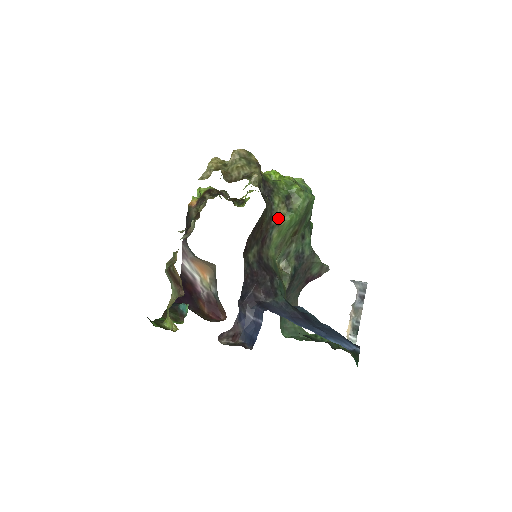
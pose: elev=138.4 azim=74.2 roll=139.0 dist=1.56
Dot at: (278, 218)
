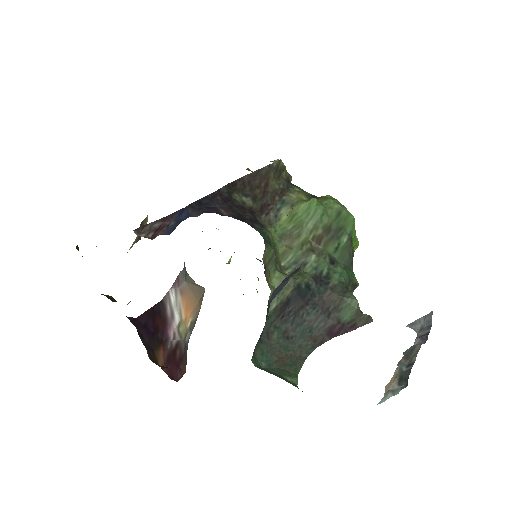
Dot at: (293, 198)
